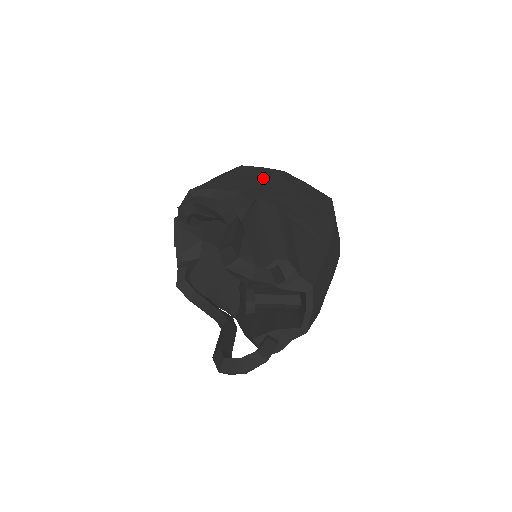
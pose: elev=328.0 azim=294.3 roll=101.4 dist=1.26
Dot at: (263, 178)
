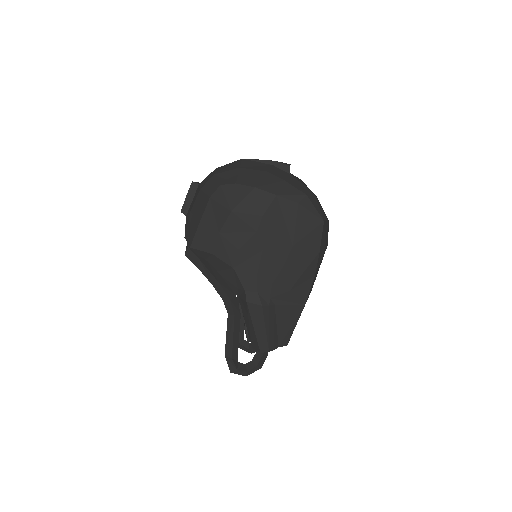
Dot at: (253, 241)
